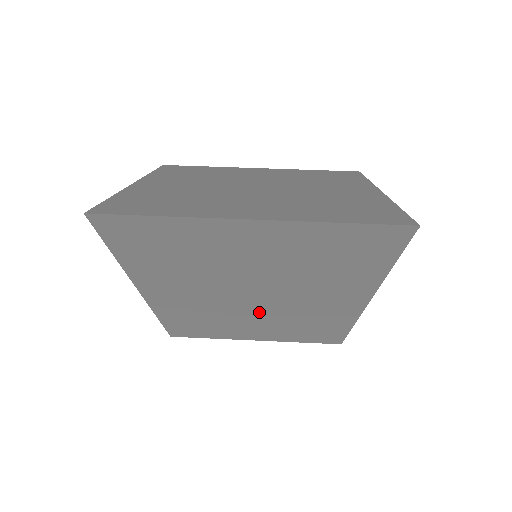
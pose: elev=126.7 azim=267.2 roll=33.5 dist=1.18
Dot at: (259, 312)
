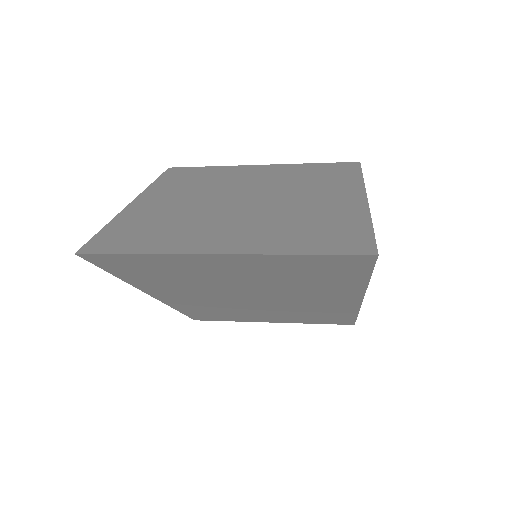
Dot at: (264, 306)
